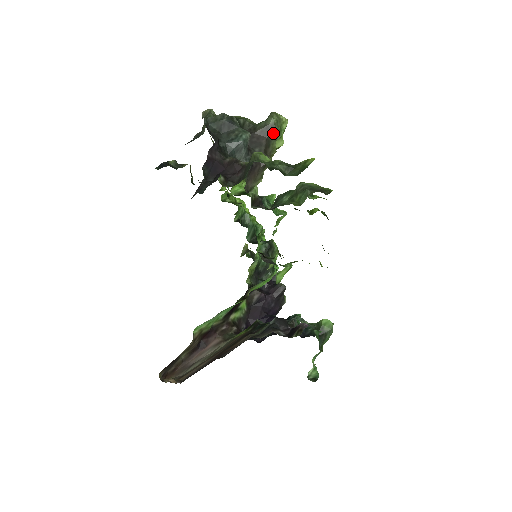
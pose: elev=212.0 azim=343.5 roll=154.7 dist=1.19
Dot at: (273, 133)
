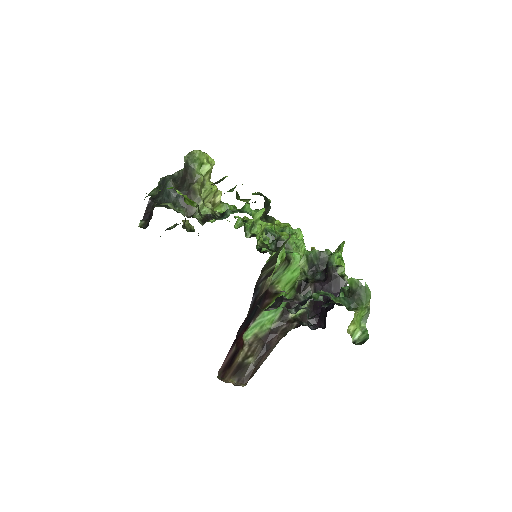
Dot at: (189, 167)
